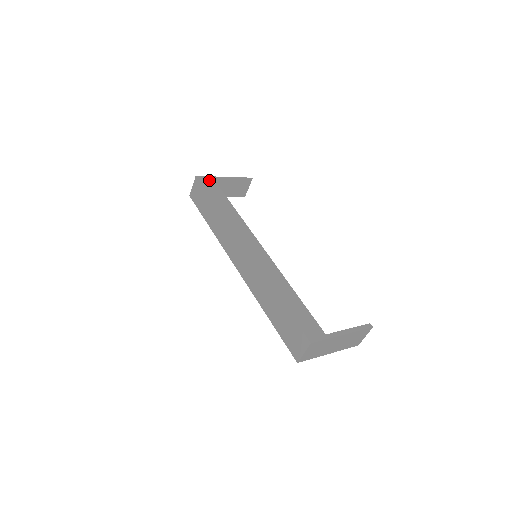
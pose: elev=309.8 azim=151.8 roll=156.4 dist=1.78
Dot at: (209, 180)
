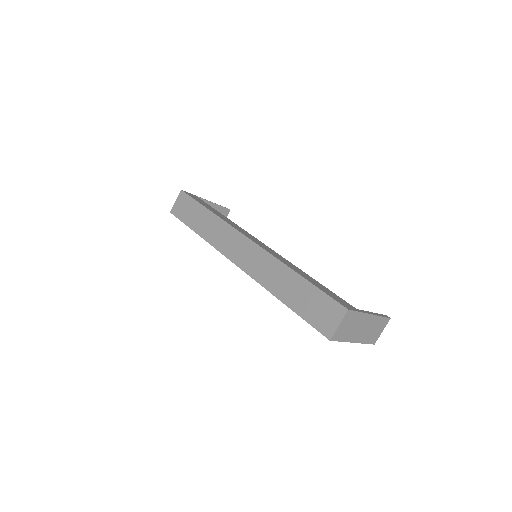
Dot at: (194, 196)
